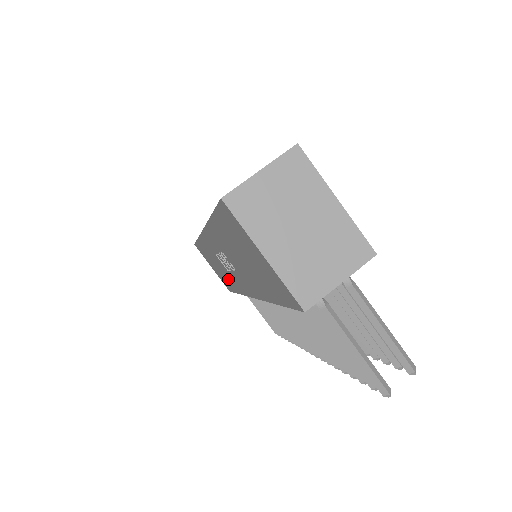
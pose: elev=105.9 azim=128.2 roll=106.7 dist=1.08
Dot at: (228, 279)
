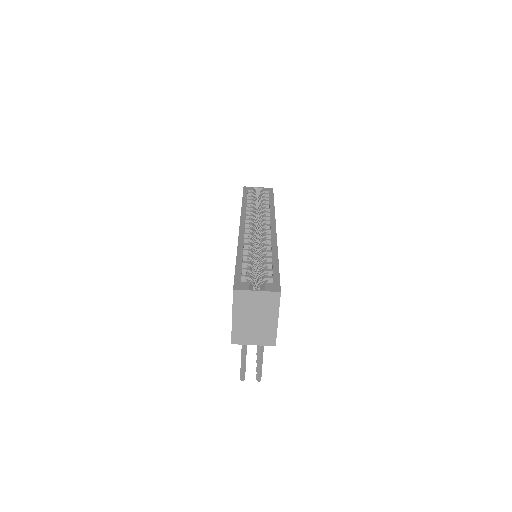
Dot at: occluded
